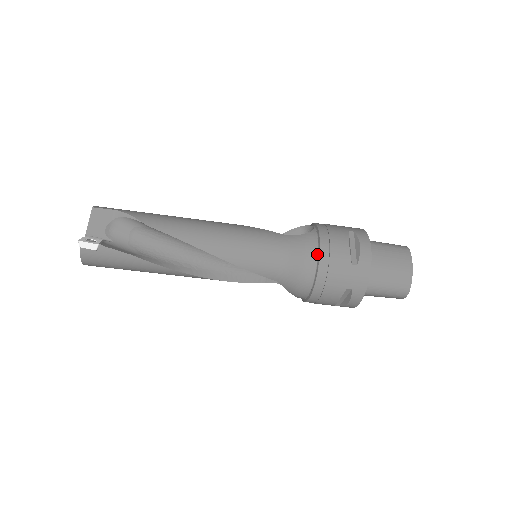
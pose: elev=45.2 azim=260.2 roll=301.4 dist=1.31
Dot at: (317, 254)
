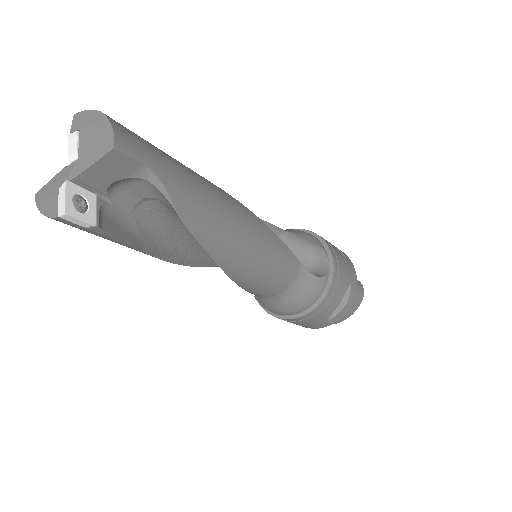
Dot at: (313, 304)
